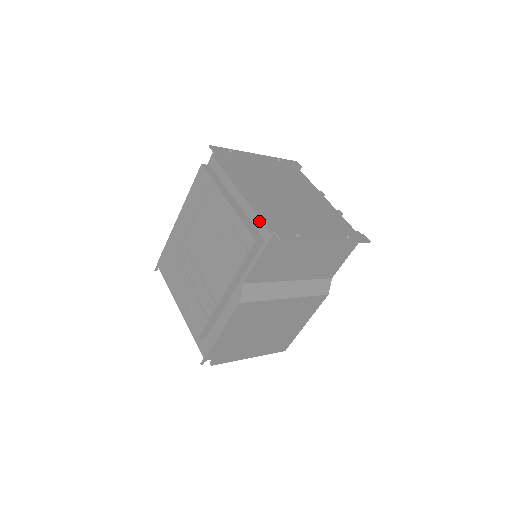
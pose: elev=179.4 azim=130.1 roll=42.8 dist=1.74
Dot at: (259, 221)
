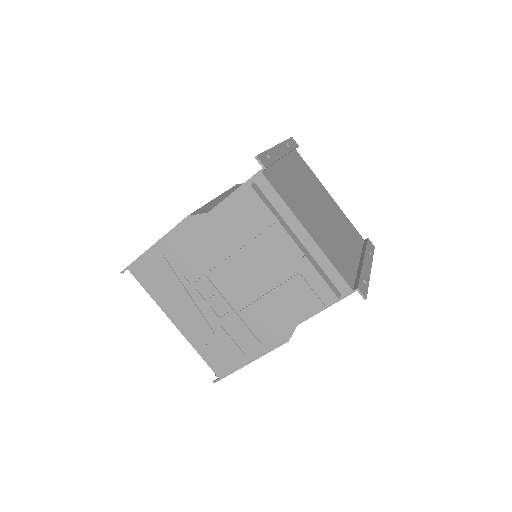
Dot at: (337, 273)
